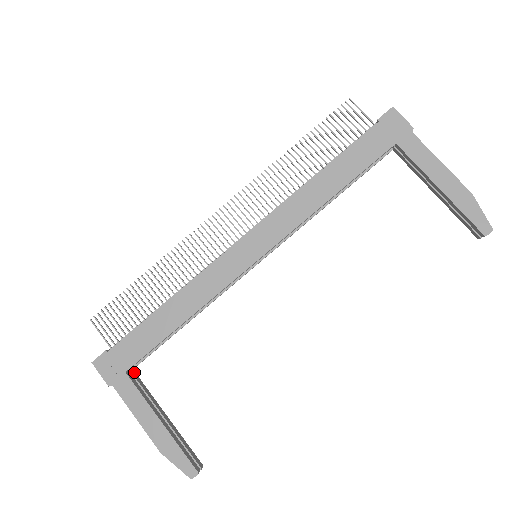
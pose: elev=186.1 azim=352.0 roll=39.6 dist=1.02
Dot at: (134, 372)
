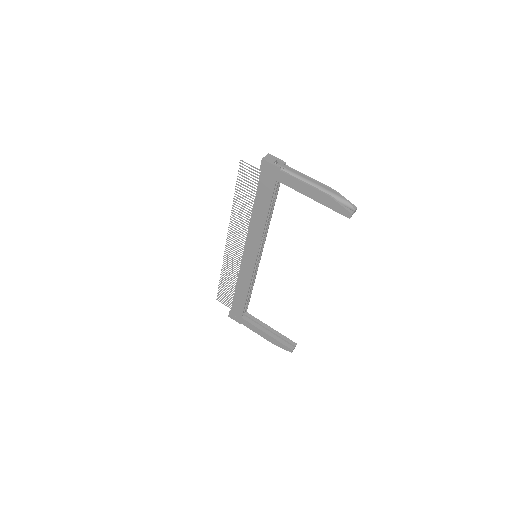
Dot at: (247, 313)
